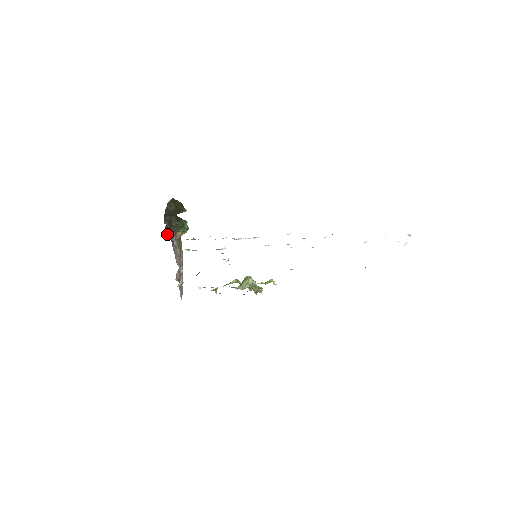
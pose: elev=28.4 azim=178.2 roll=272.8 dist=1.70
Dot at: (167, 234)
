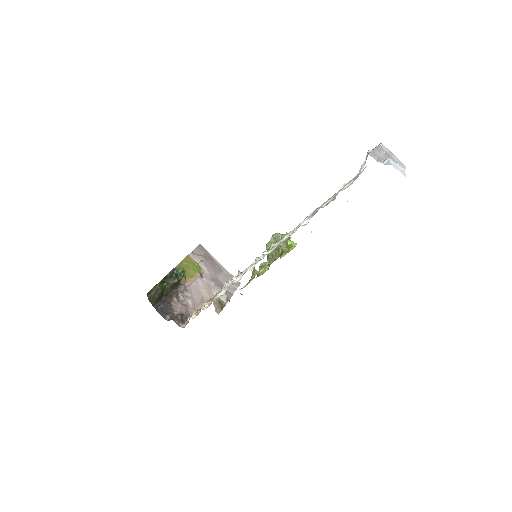
Dot at: (177, 311)
